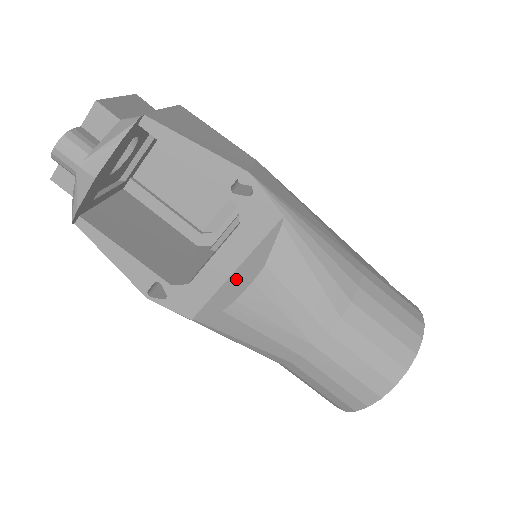
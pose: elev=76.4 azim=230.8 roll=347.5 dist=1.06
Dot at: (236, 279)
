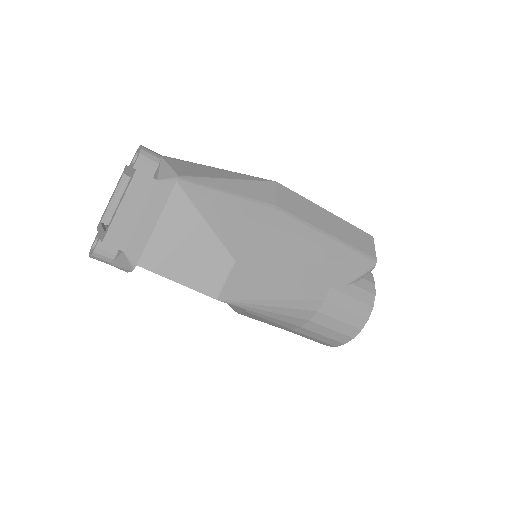
Dot at: occluded
